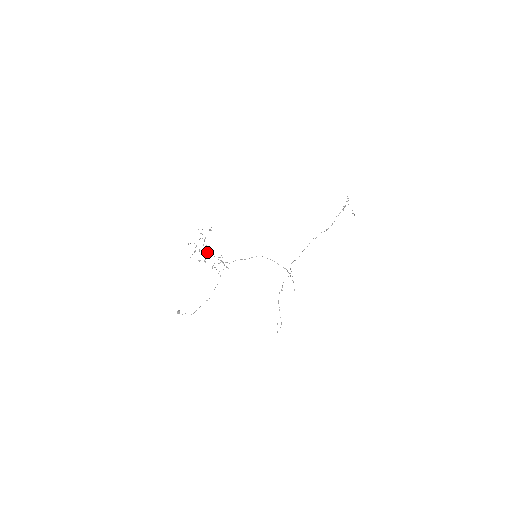
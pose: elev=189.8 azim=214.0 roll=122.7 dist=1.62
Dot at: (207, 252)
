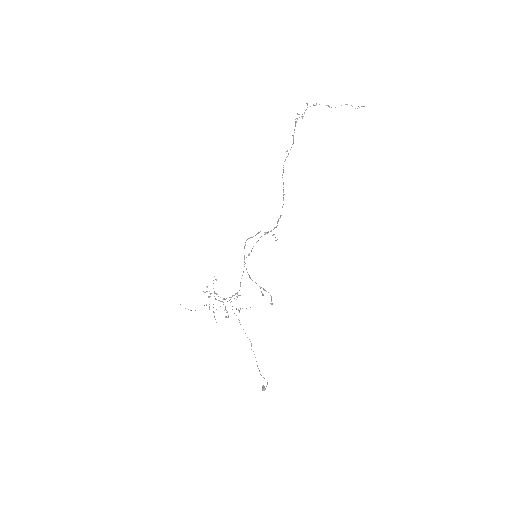
Dot at: occluded
